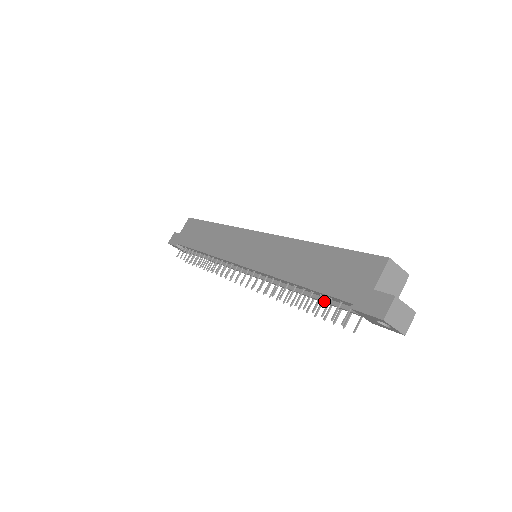
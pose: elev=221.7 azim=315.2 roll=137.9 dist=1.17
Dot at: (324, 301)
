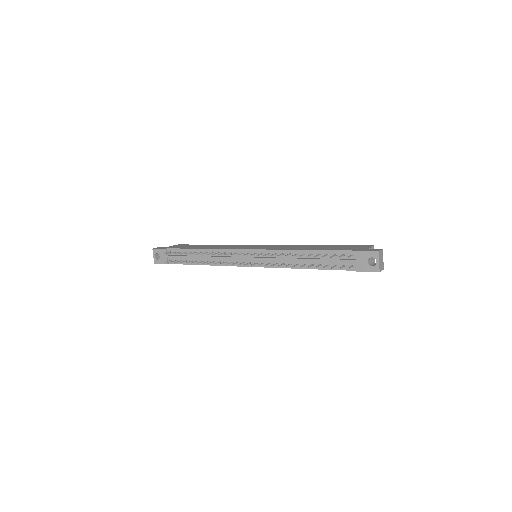
Dot at: (327, 259)
